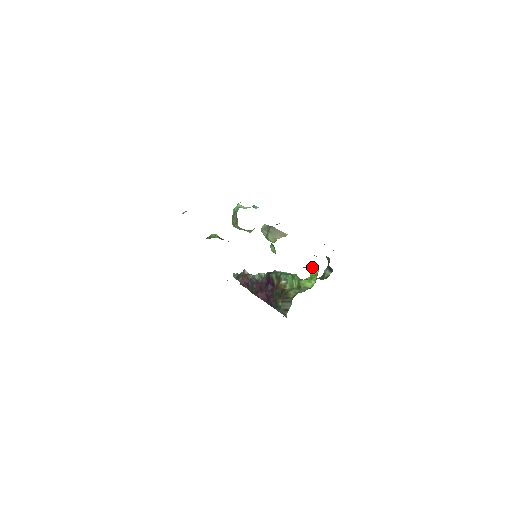
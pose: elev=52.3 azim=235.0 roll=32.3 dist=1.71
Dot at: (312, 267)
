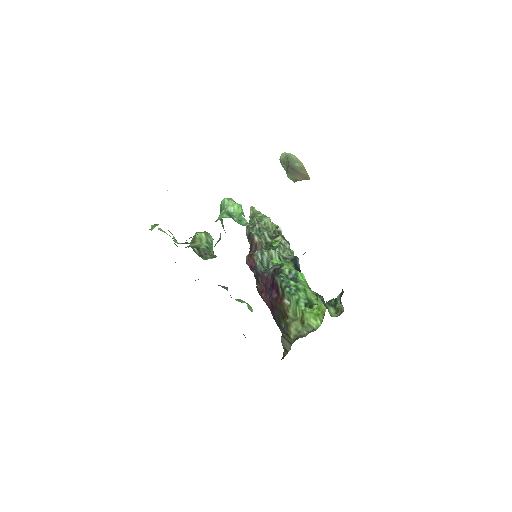
Dot at: (319, 298)
